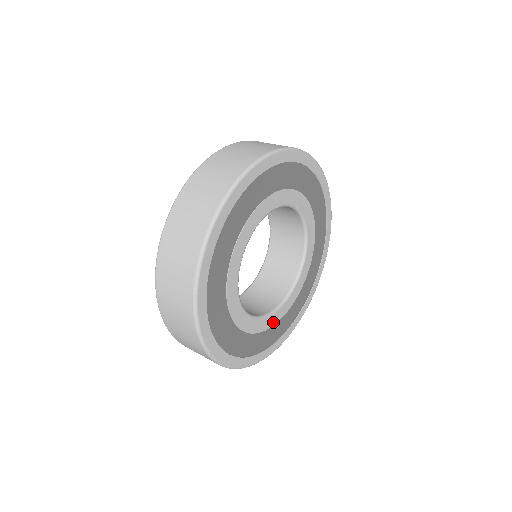
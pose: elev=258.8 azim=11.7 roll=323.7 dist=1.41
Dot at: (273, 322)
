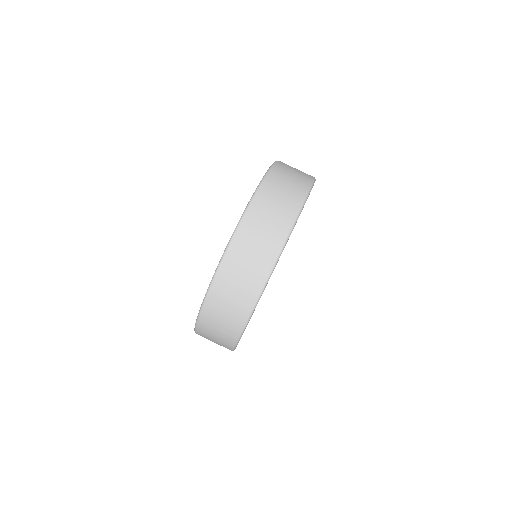
Dot at: occluded
